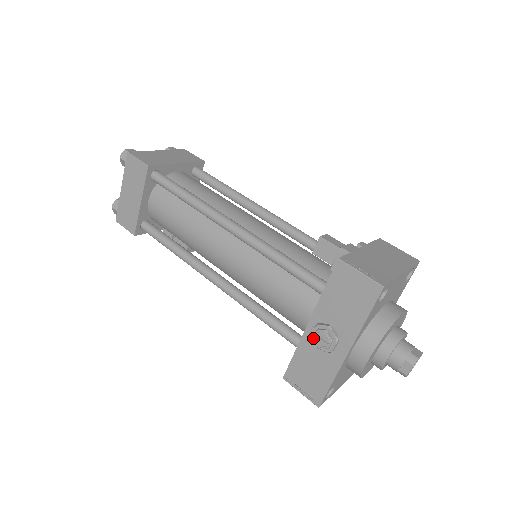
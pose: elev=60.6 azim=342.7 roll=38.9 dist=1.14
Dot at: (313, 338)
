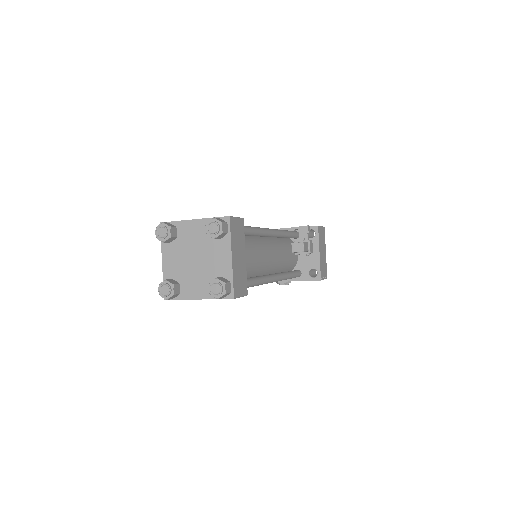
Dot at: (279, 284)
